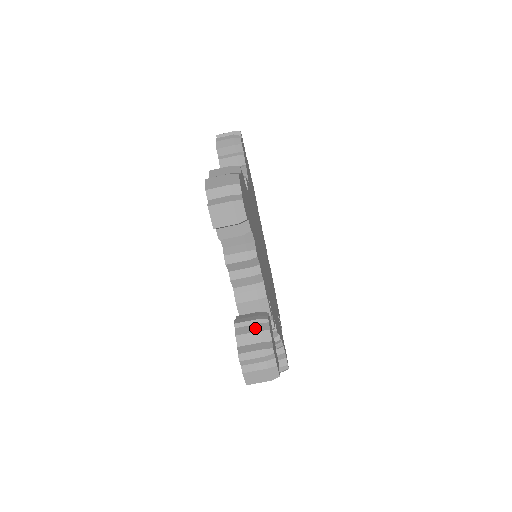
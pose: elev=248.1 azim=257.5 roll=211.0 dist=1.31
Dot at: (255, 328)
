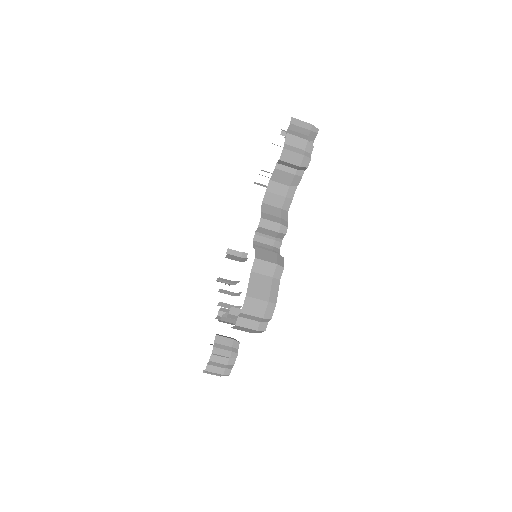
Dot at: (225, 361)
